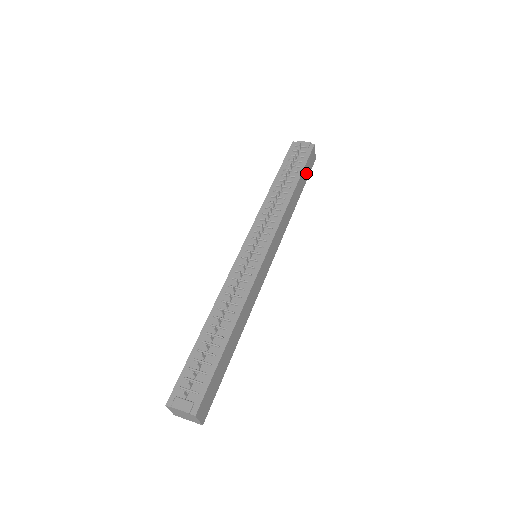
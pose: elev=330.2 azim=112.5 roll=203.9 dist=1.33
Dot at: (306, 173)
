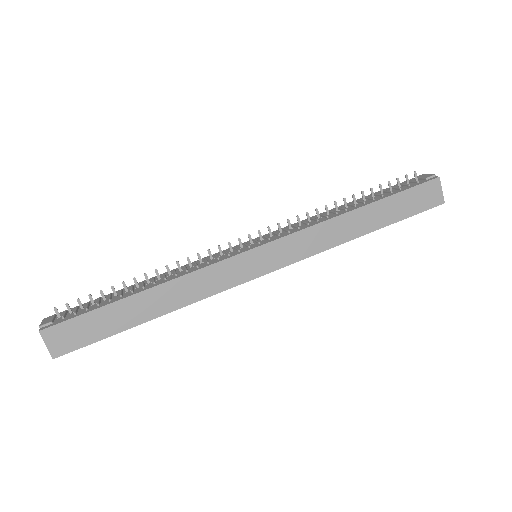
Dot at: (405, 206)
